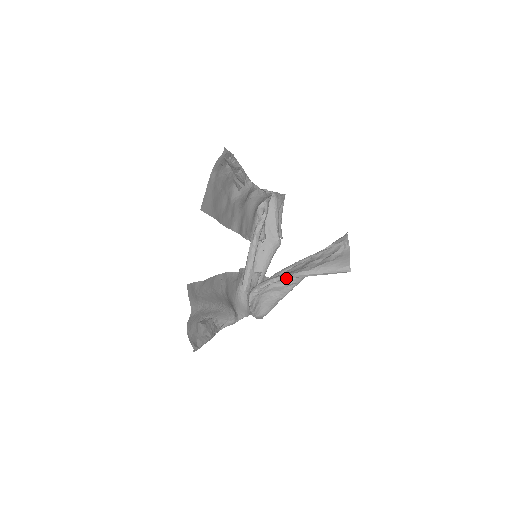
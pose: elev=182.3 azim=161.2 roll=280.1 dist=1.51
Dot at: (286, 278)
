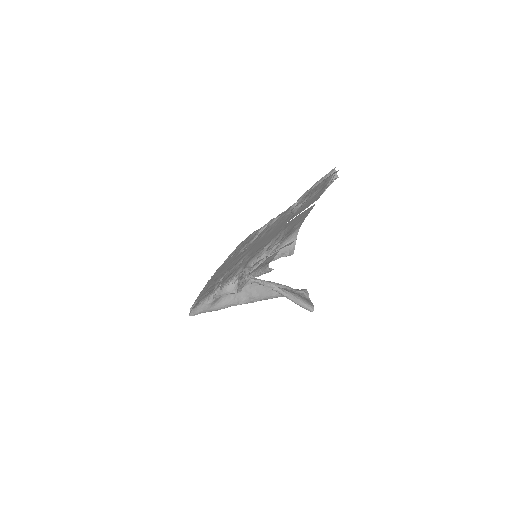
Dot at: (272, 286)
